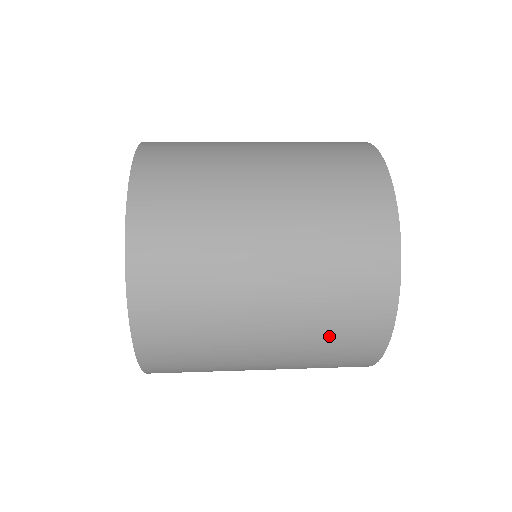
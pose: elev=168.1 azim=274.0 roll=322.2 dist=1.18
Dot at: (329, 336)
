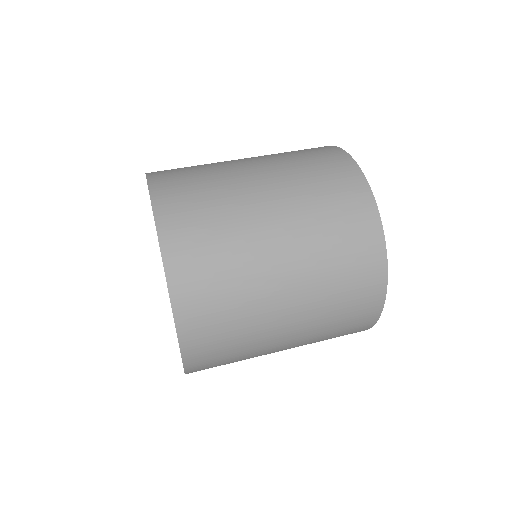
Dot at: occluded
